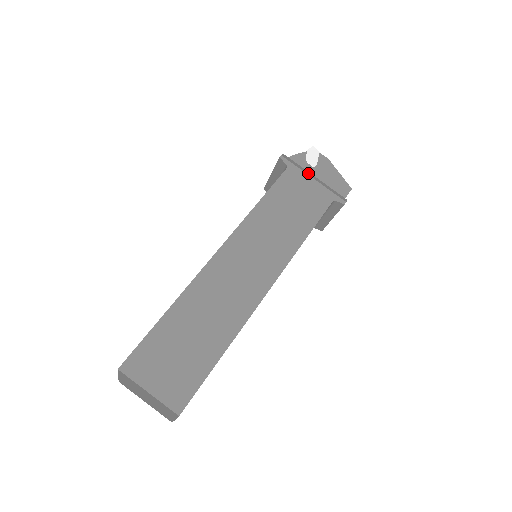
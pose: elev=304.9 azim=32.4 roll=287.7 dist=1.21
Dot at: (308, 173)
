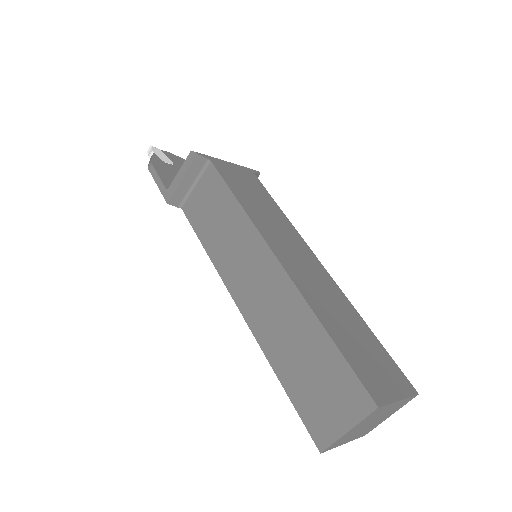
Dot at: (221, 160)
